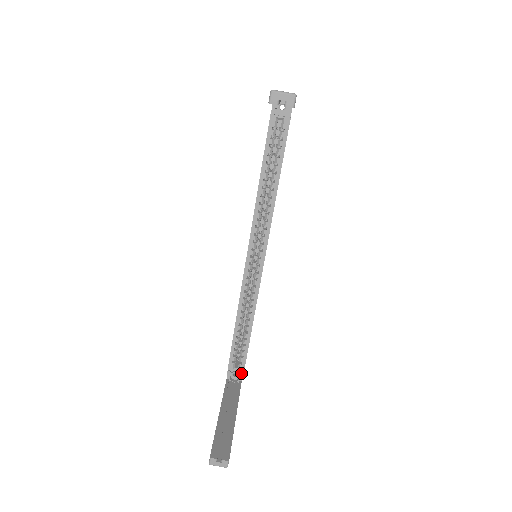
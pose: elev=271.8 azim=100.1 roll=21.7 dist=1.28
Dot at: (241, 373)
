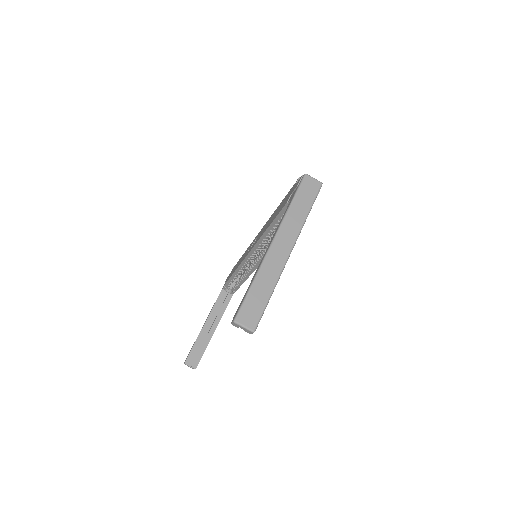
Dot at: (233, 292)
